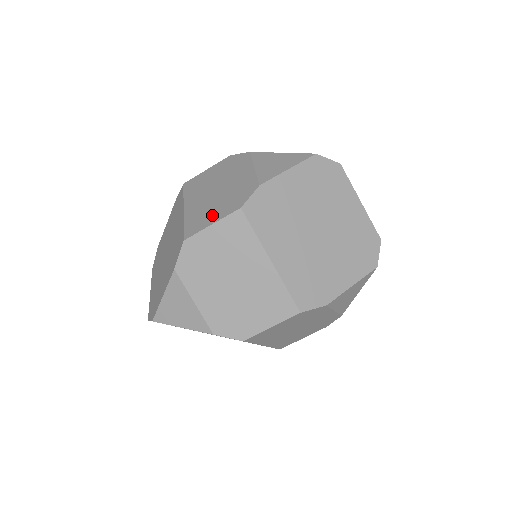
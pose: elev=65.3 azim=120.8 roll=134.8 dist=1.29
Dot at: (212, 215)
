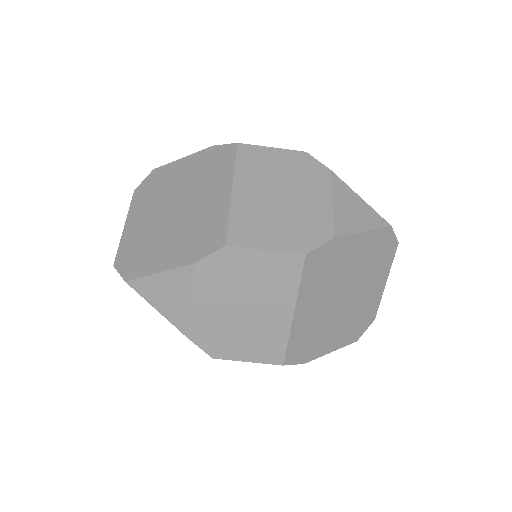
Dot at: (269, 235)
